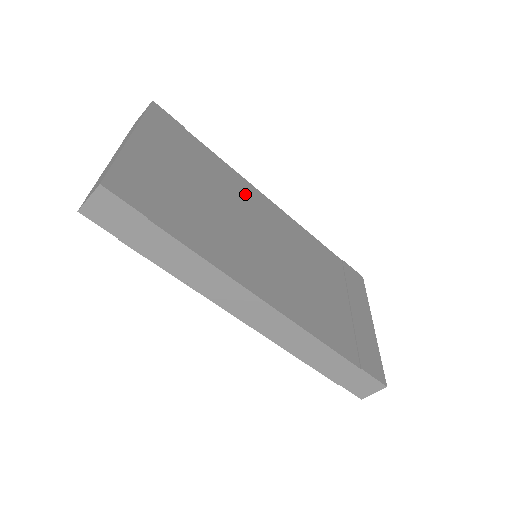
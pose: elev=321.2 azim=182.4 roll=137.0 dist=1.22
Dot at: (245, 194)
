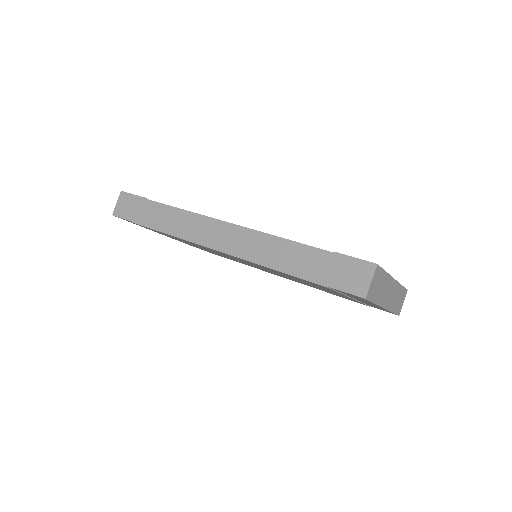
Dot at: occluded
